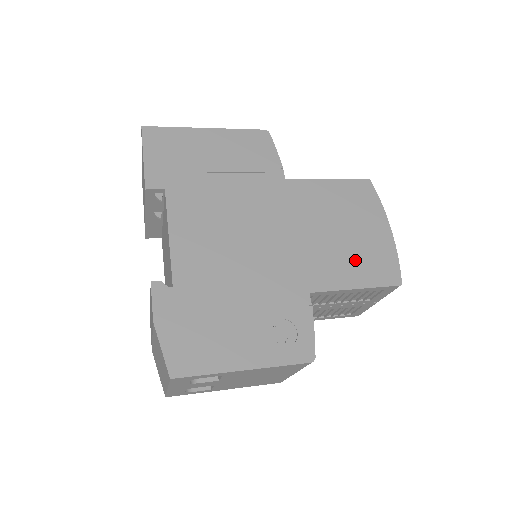
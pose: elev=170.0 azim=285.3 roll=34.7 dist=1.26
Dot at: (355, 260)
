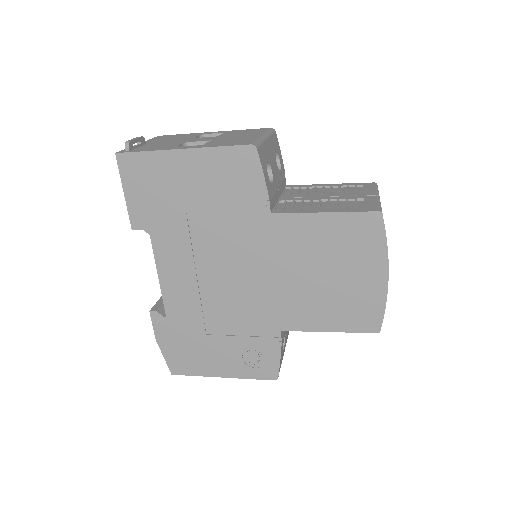
Dot at: (334, 306)
